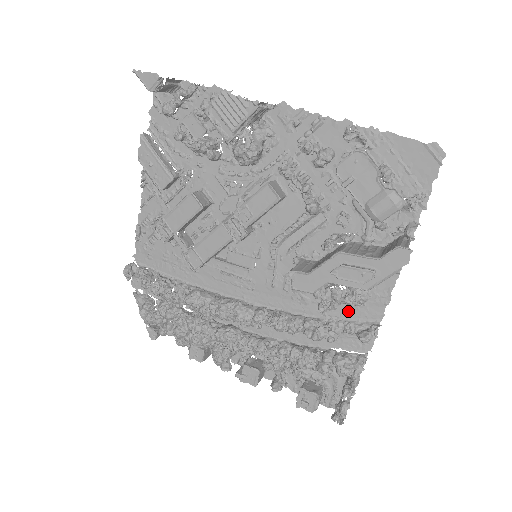
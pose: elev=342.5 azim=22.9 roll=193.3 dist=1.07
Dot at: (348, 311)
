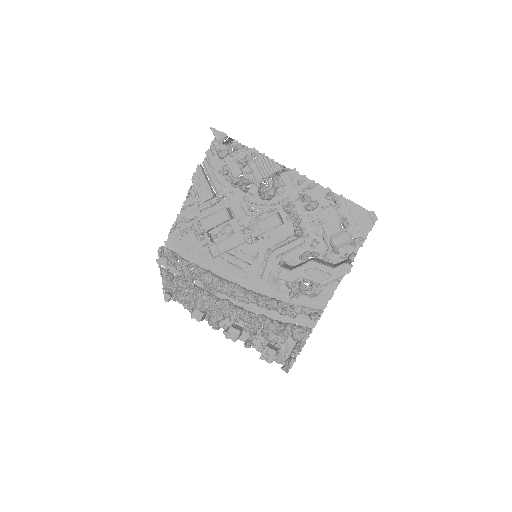
Dot at: (306, 300)
